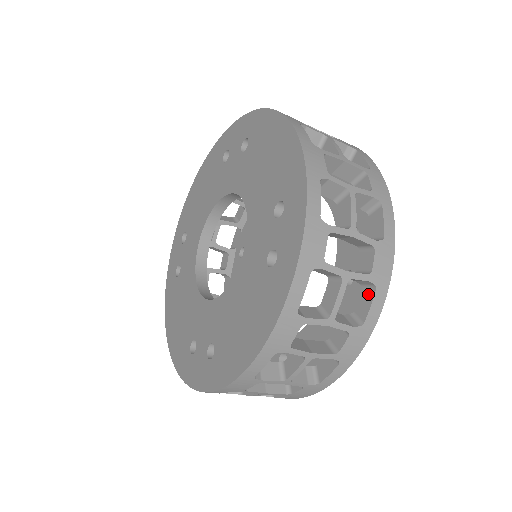
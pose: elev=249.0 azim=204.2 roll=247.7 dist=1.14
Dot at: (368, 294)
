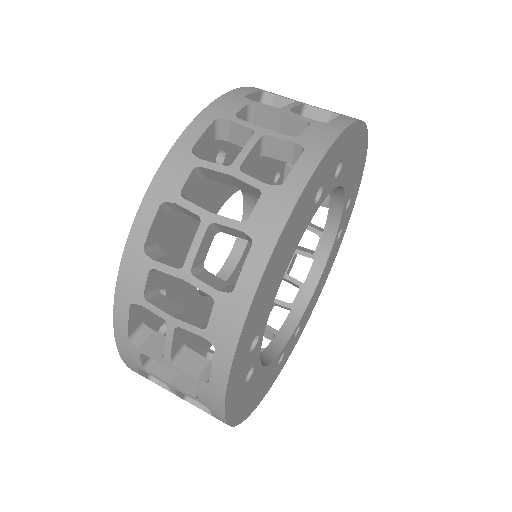
Dot at: occluded
